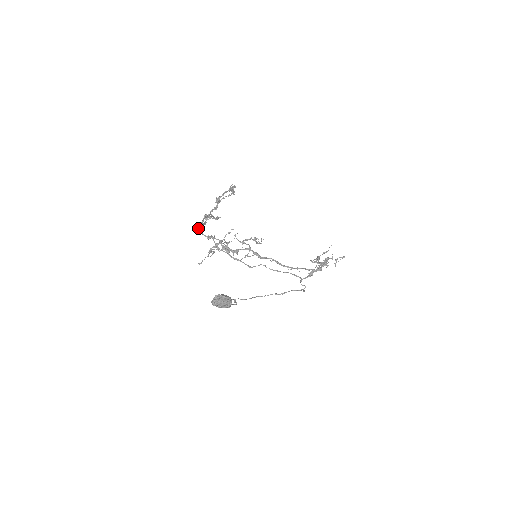
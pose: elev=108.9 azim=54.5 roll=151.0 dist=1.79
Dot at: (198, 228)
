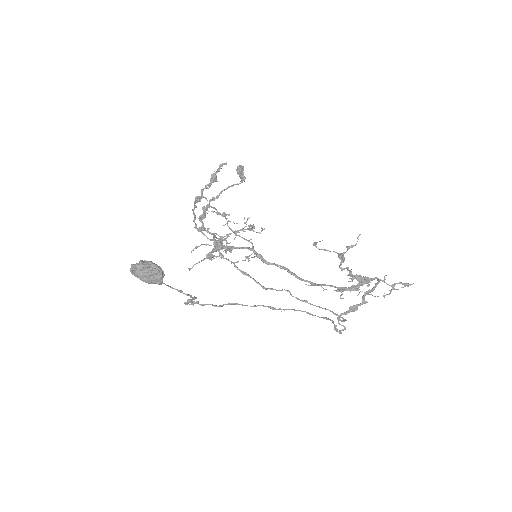
Dot at: (194, 221)
